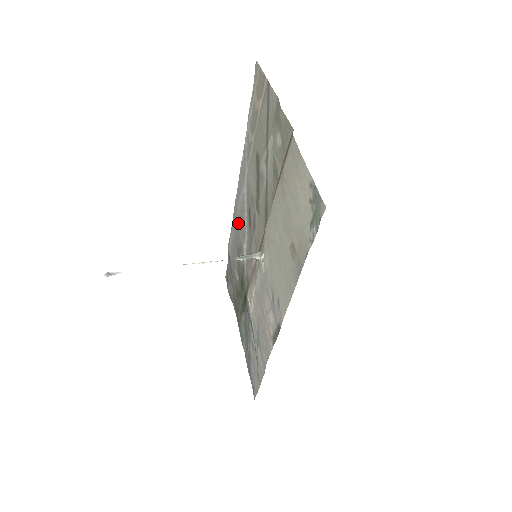
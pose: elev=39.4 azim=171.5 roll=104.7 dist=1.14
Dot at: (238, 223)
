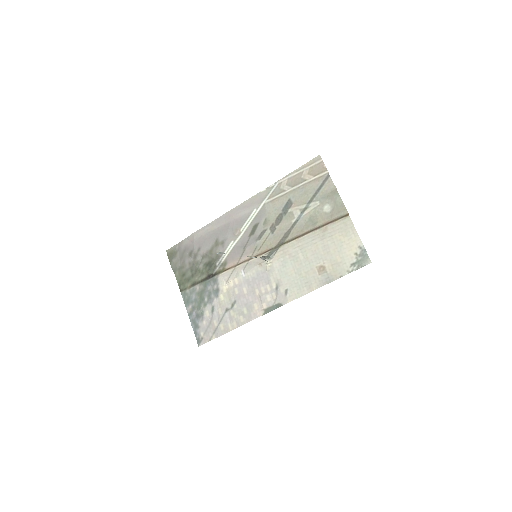
Dot at: (230, 225)
